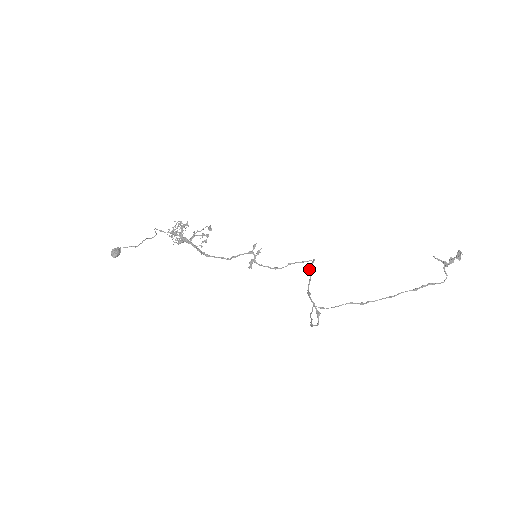
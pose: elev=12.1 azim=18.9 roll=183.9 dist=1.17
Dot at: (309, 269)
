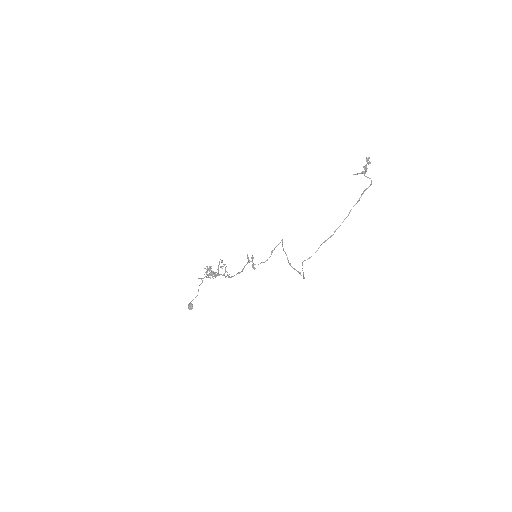
Dot at: occluded
